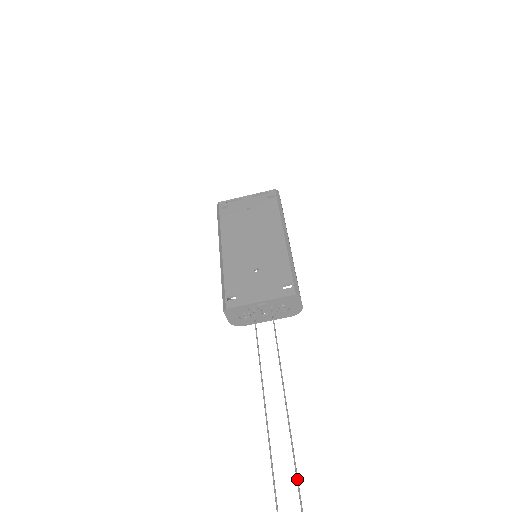
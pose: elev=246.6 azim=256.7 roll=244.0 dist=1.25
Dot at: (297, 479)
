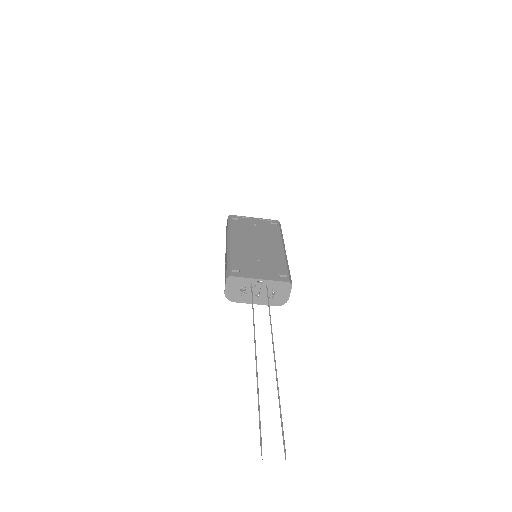
Dot at: occluded
